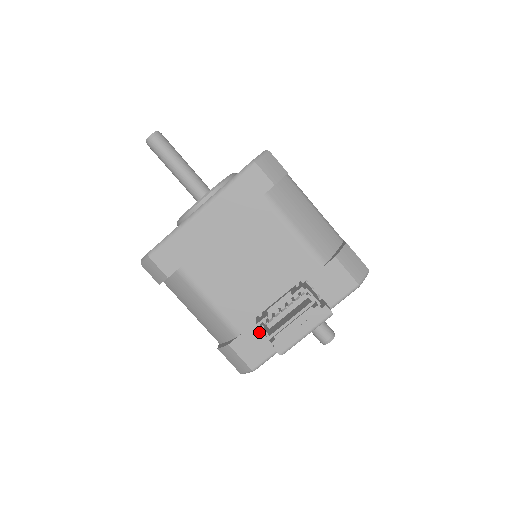
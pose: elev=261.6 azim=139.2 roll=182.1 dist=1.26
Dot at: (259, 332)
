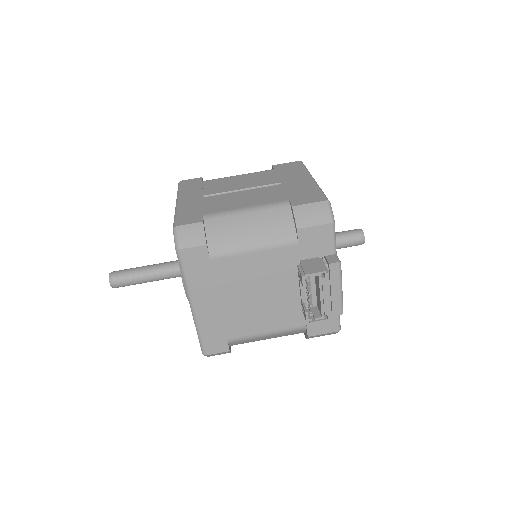
Dot at: occluded
